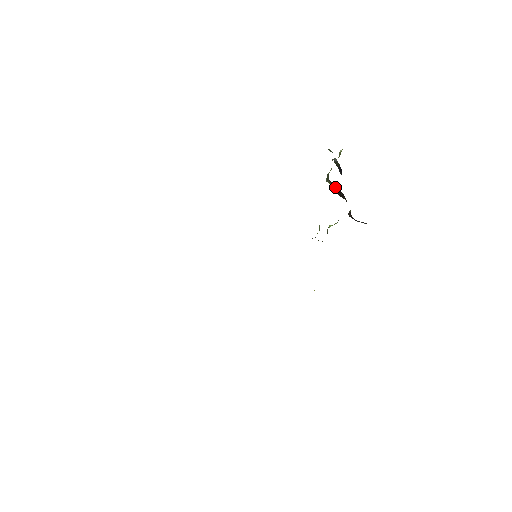
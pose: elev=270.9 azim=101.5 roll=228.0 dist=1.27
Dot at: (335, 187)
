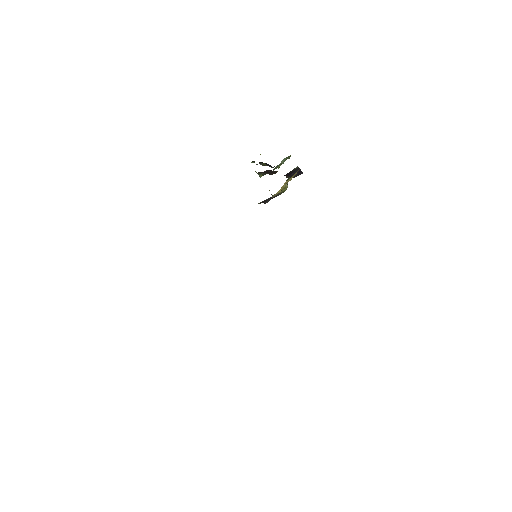
Dot at: (265, 173)
